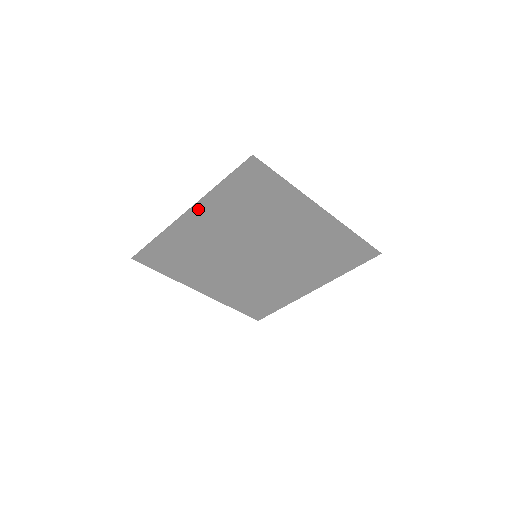
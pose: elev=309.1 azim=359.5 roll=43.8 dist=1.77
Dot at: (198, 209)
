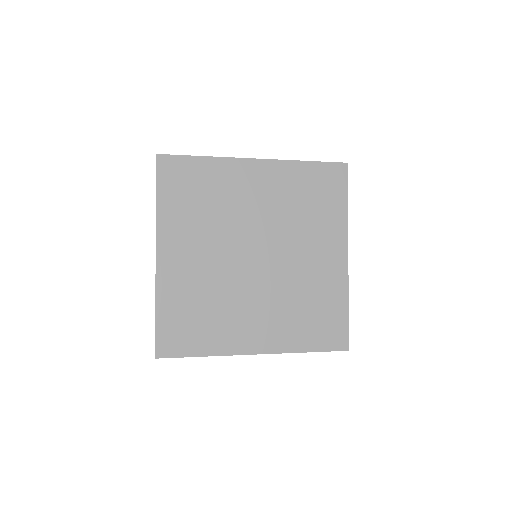
Dot at: (269, 165)
